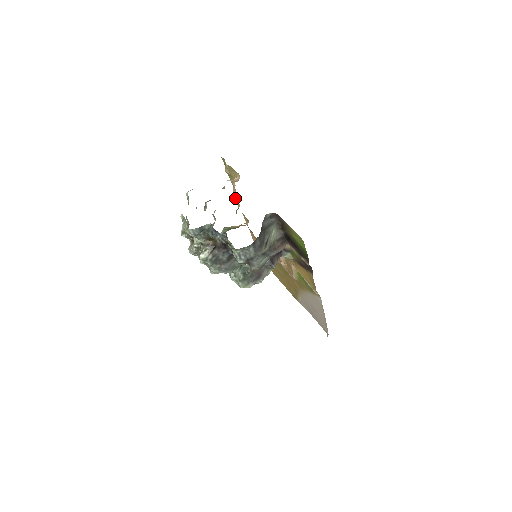
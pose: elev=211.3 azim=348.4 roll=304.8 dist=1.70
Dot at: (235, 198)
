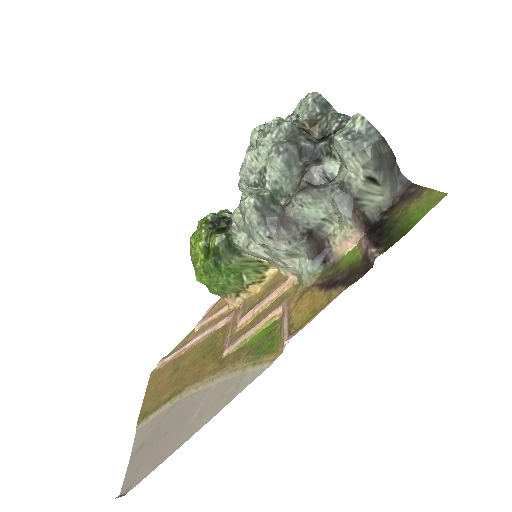
Dot at: occluded
